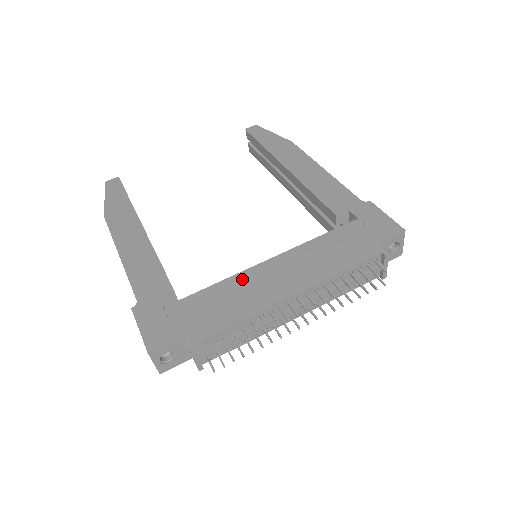
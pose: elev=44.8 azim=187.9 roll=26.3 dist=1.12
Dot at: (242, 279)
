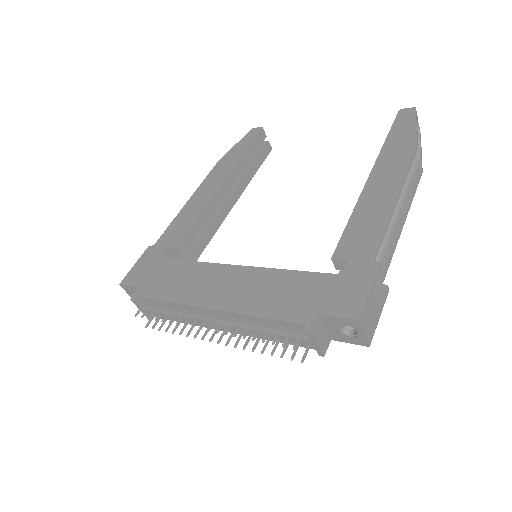
Dot at: (207, 270)
